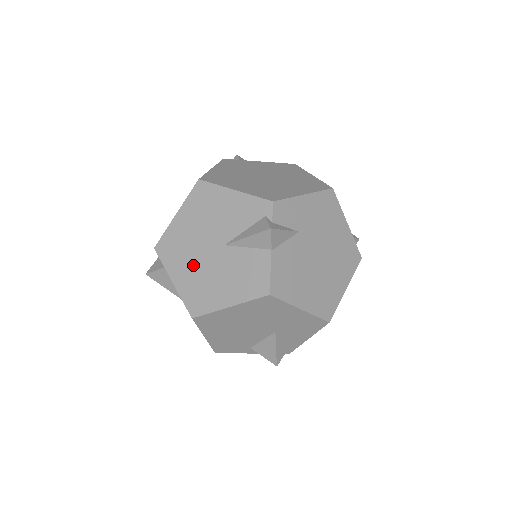
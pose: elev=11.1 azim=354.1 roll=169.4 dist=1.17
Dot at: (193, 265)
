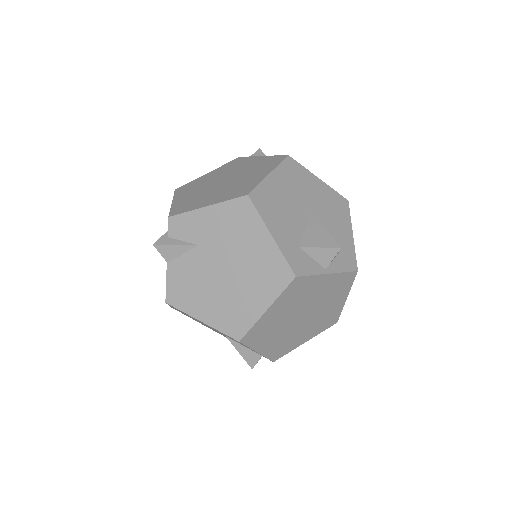
Dot at: occluded
